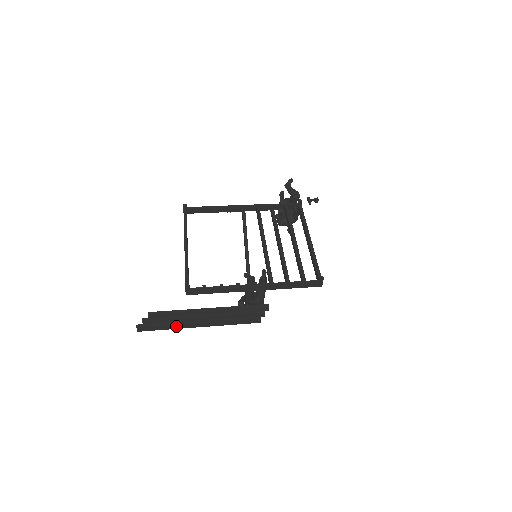
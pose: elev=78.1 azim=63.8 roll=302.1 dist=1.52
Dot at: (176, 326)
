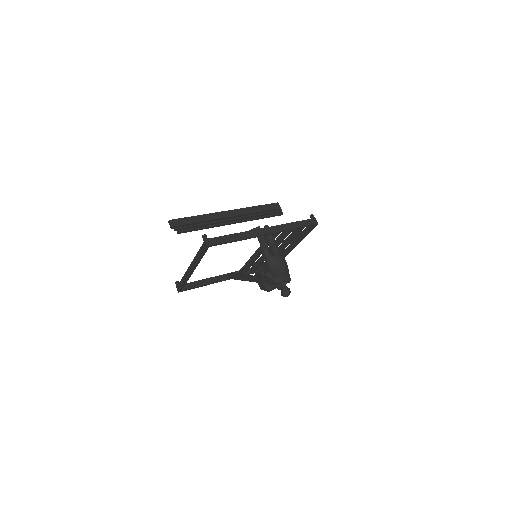
Dot at: (207, 216)
